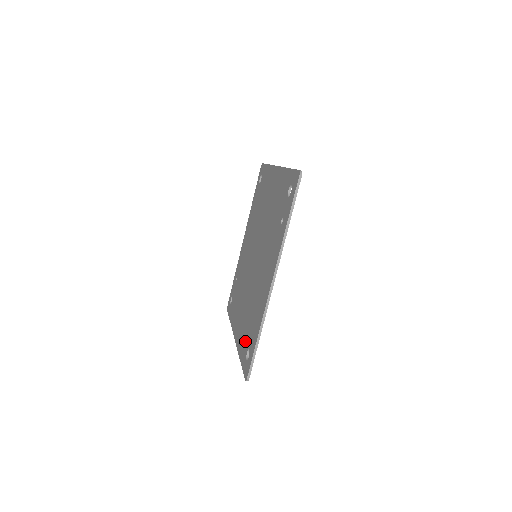
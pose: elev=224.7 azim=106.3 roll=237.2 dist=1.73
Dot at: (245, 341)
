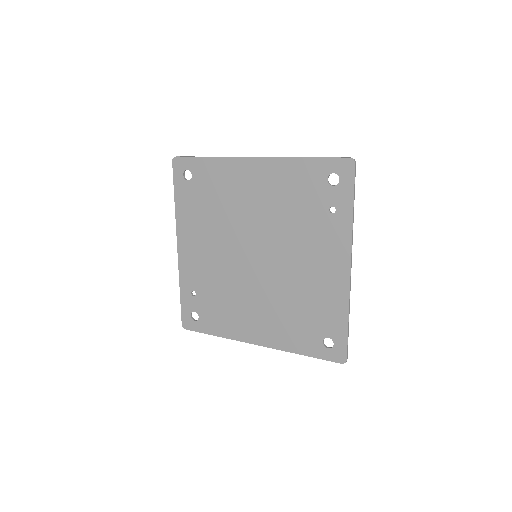
Dot at: (306, 335)
